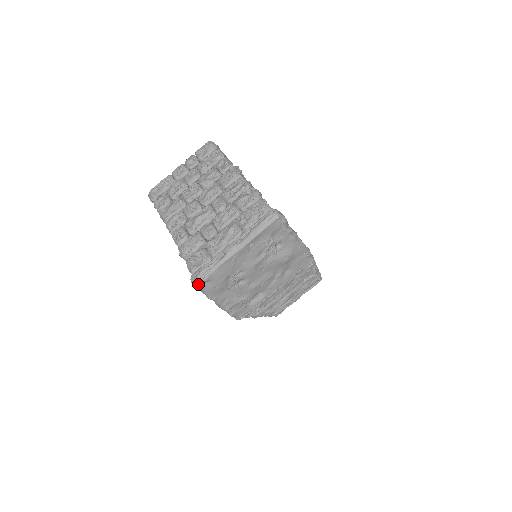
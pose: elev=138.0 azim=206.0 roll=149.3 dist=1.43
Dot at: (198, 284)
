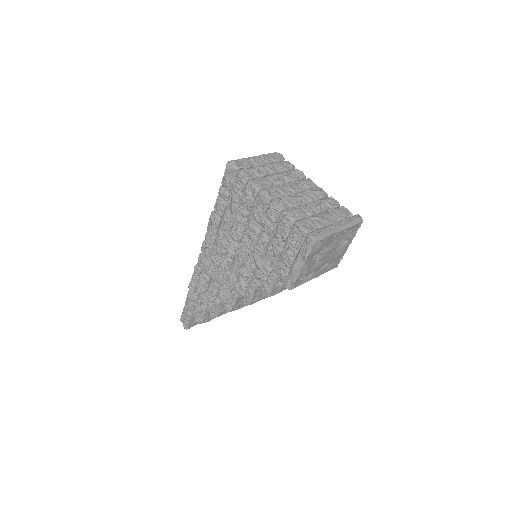
Dot at: (316, 241)
